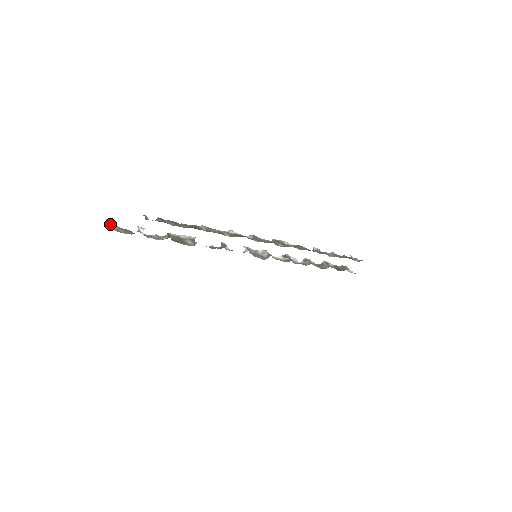
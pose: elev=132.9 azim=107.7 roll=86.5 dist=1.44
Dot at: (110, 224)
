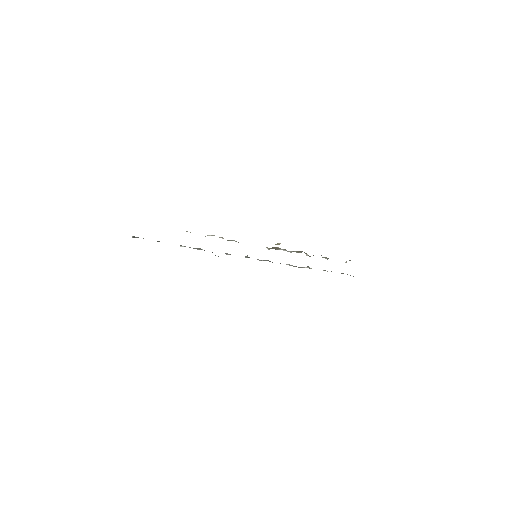
Dot at: (136, 237)
